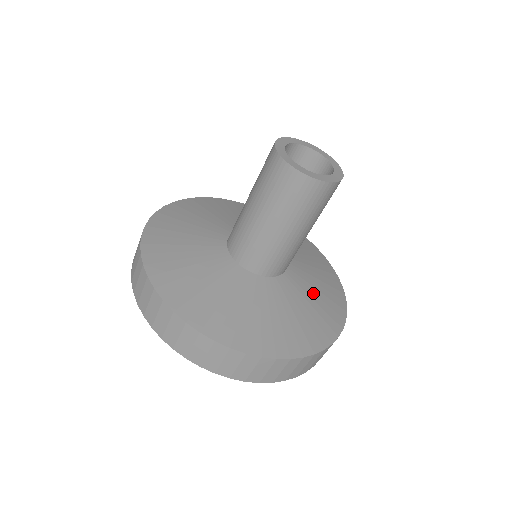
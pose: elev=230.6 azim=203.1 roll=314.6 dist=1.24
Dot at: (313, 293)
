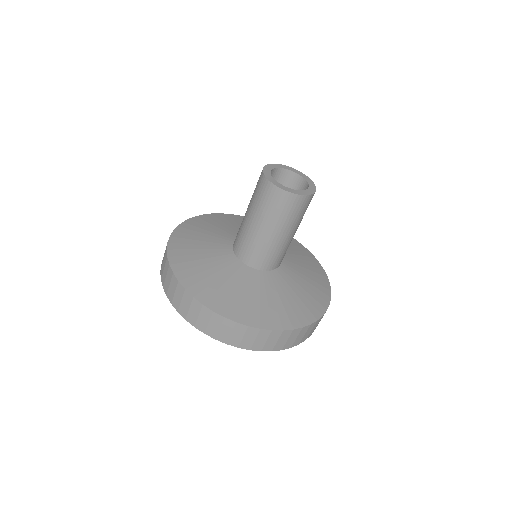
Dot at: (284, 295)
